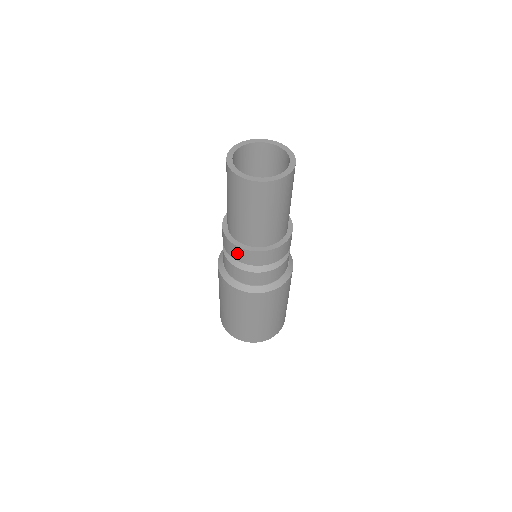
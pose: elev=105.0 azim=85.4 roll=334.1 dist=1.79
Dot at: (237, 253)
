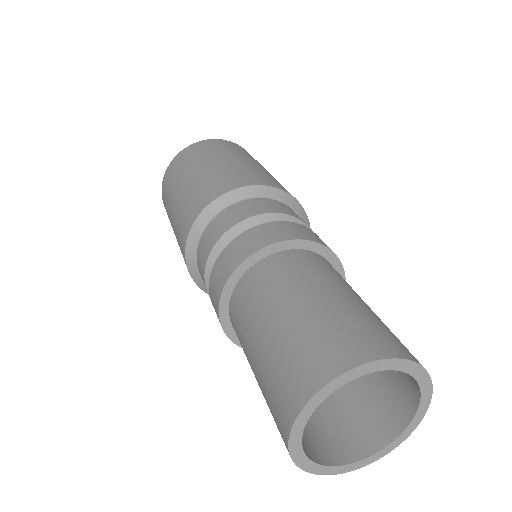
Dot at: occluded
